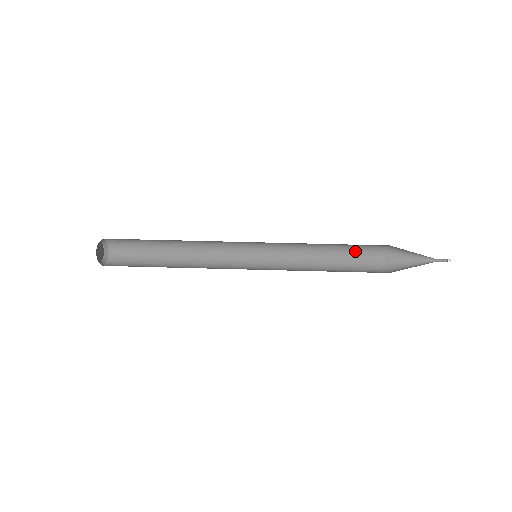
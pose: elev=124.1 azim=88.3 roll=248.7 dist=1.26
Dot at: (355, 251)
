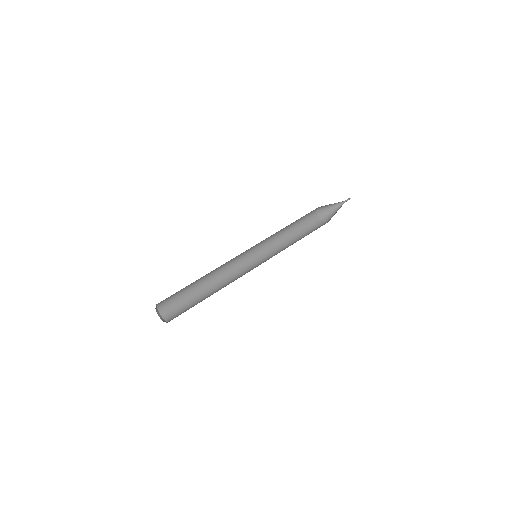
Dot at: (302, 217)
